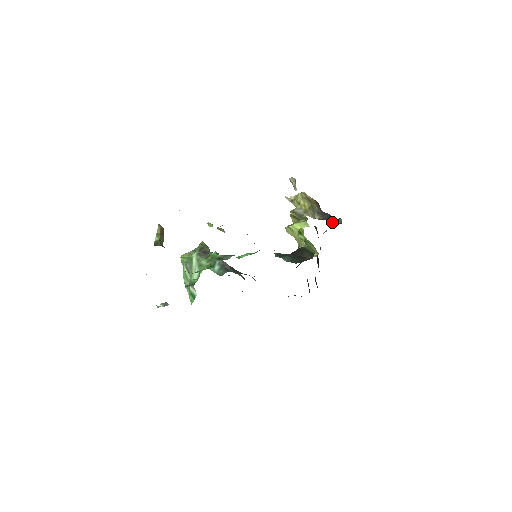
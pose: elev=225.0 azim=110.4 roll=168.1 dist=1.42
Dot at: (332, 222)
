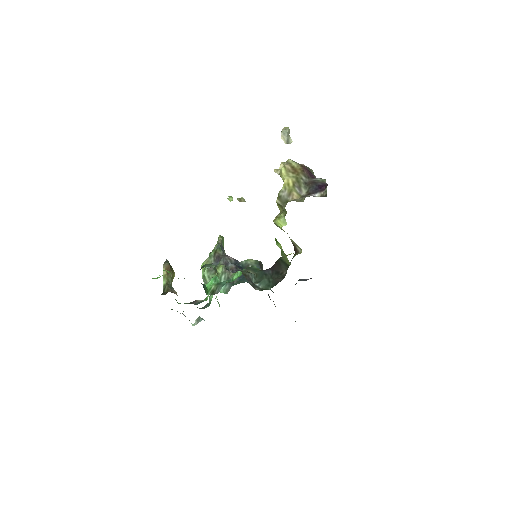
Dot at: (318, 195)
